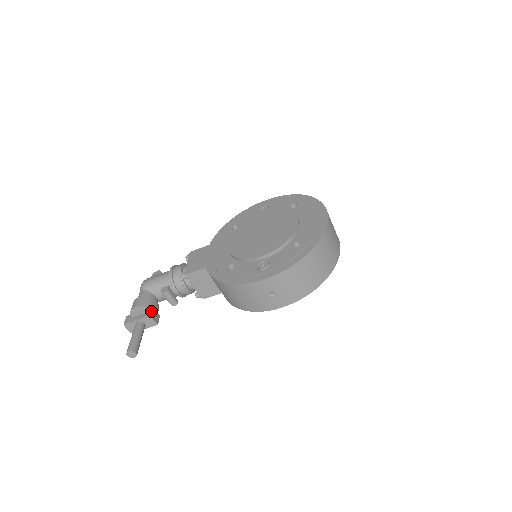
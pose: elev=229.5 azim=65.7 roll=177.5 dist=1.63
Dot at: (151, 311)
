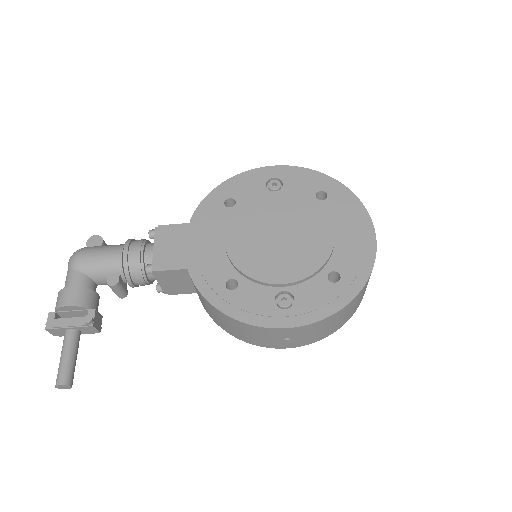
Dot at: (93, 316)
